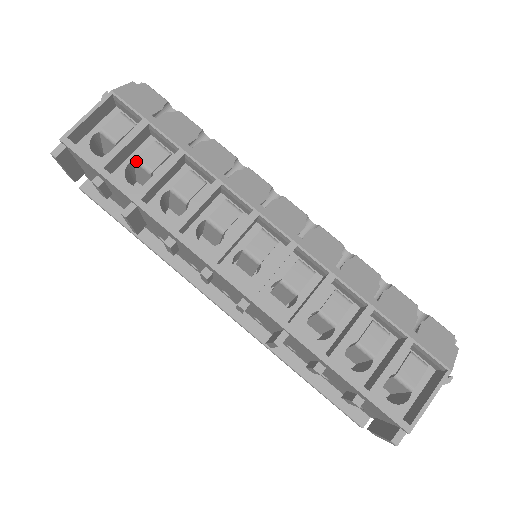
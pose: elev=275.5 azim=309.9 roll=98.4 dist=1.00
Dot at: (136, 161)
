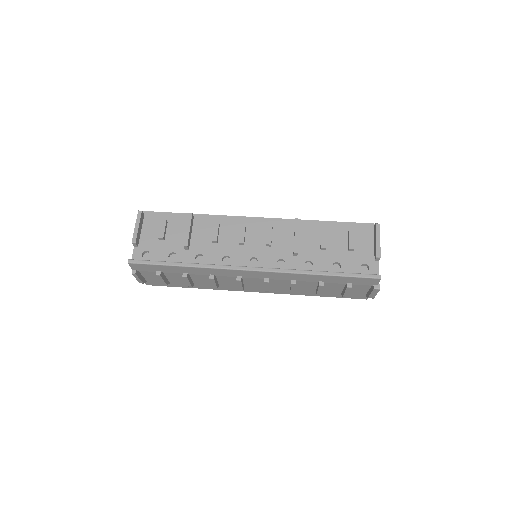
Dot at: occluded
